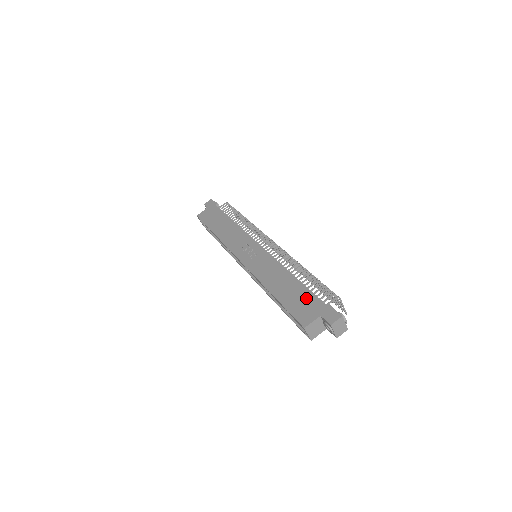
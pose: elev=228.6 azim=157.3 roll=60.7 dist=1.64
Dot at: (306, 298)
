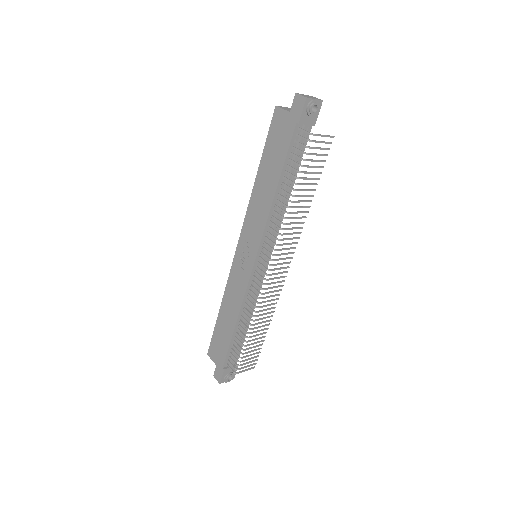
Dot at: (223, 347)
